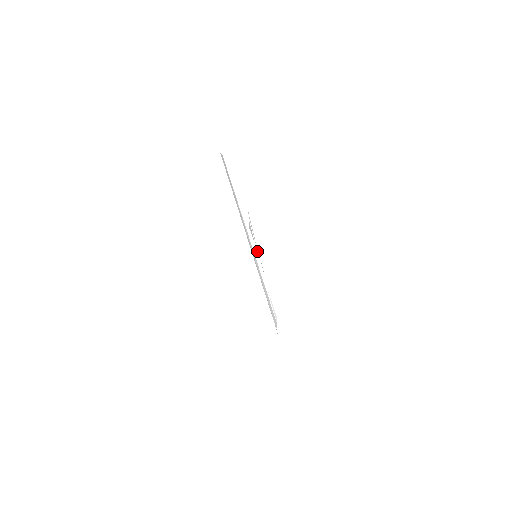
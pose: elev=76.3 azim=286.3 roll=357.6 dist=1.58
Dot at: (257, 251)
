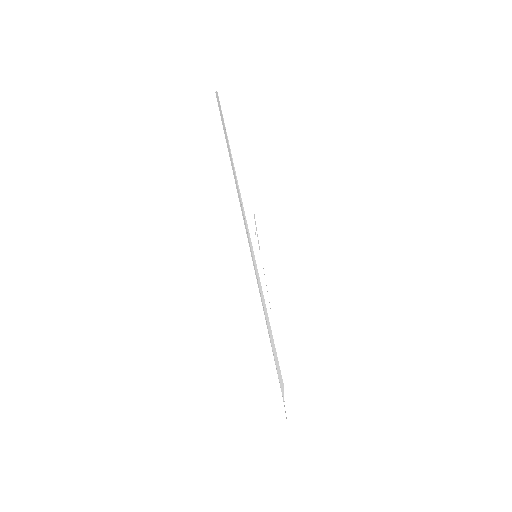
Dot at: (258, 248)
